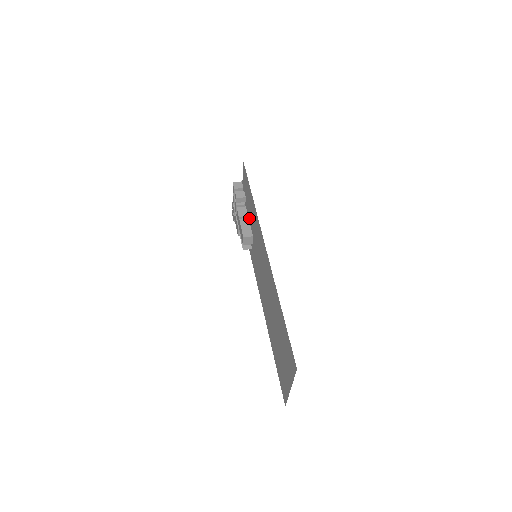
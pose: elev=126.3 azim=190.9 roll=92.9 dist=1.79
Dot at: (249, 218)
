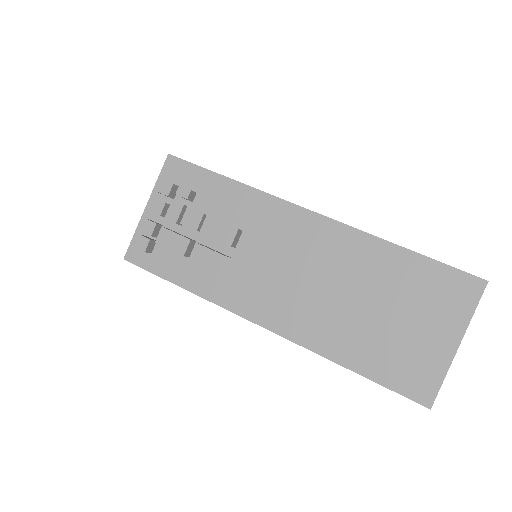
Dot at: occluded
